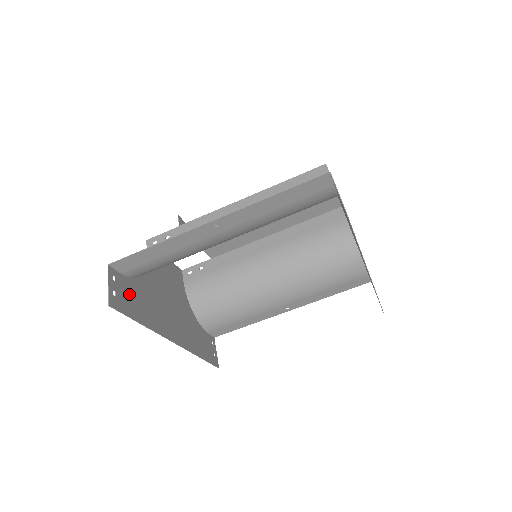
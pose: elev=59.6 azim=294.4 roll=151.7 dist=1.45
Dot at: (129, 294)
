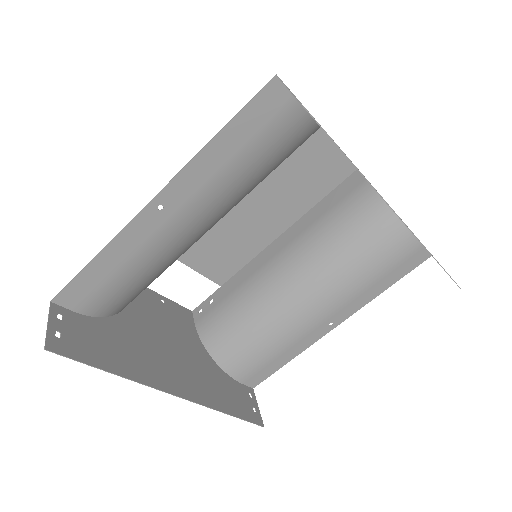
Dot at: (88, 336)
